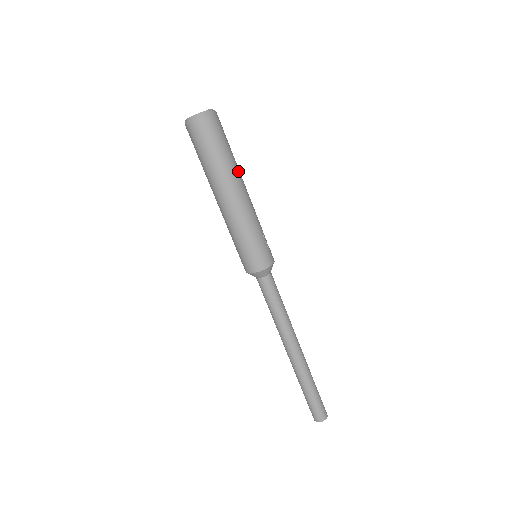
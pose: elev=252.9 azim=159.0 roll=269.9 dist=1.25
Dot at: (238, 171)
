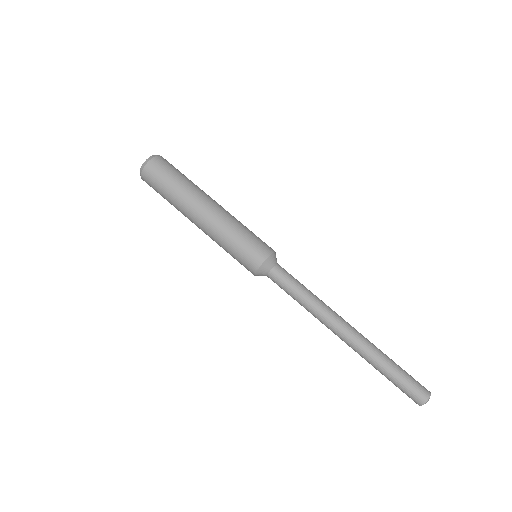
Dot at: occluded
